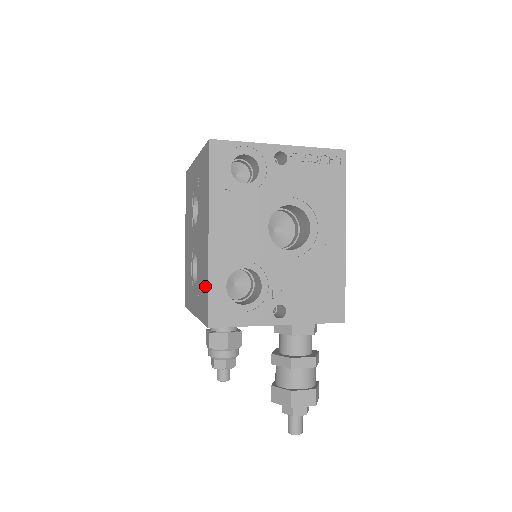
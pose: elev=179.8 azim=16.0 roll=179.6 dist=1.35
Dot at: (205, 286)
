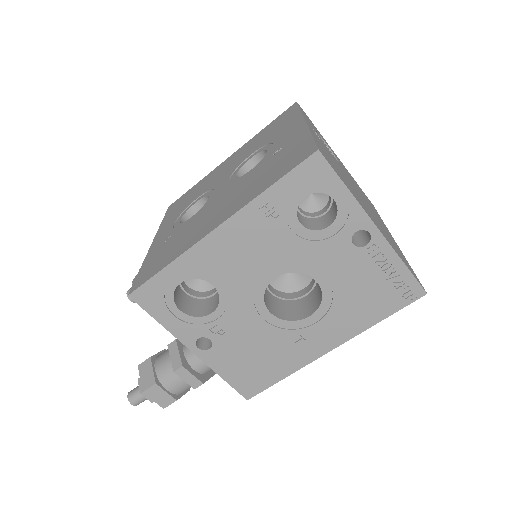
Dot at: (167, 258)
